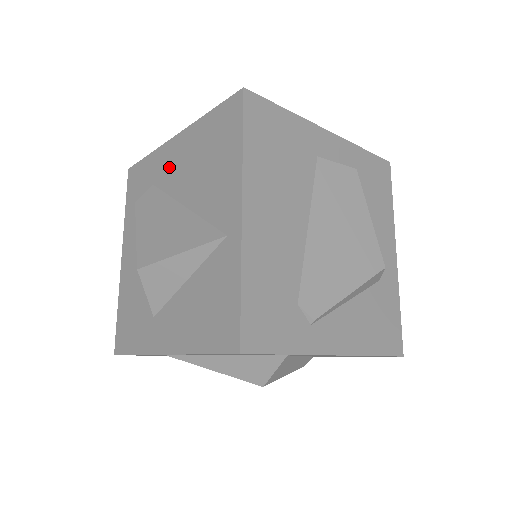
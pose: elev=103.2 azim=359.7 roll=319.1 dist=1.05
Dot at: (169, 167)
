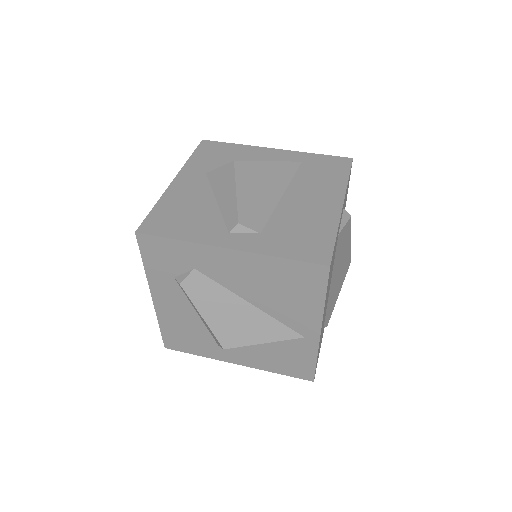
Dot at: (222, 269)
